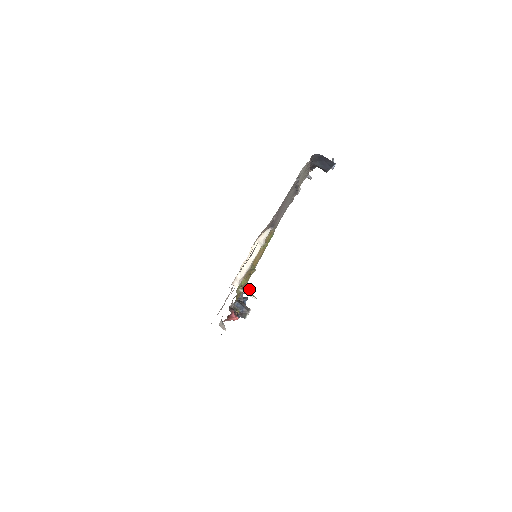
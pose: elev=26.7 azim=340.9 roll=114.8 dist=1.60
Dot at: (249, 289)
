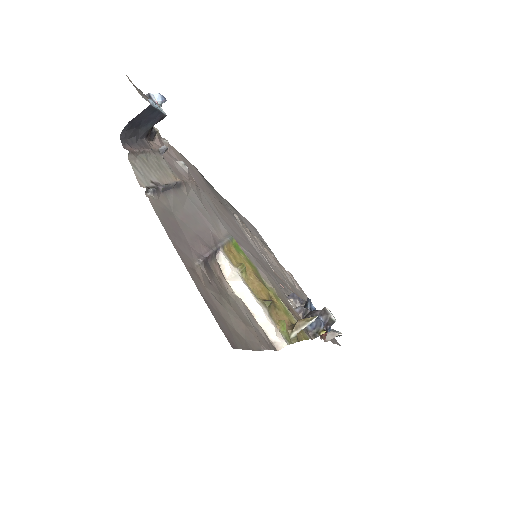
Dot at: (297, 321)
